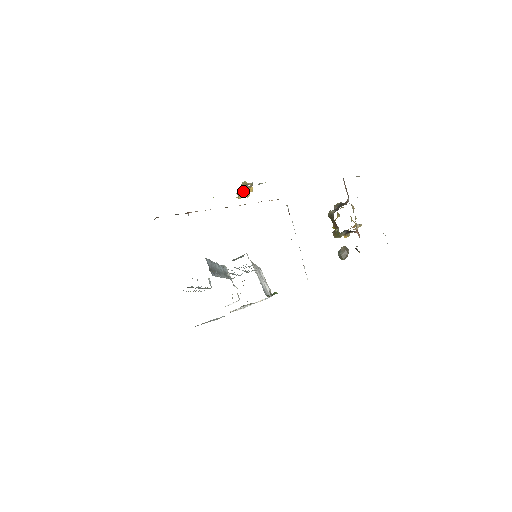
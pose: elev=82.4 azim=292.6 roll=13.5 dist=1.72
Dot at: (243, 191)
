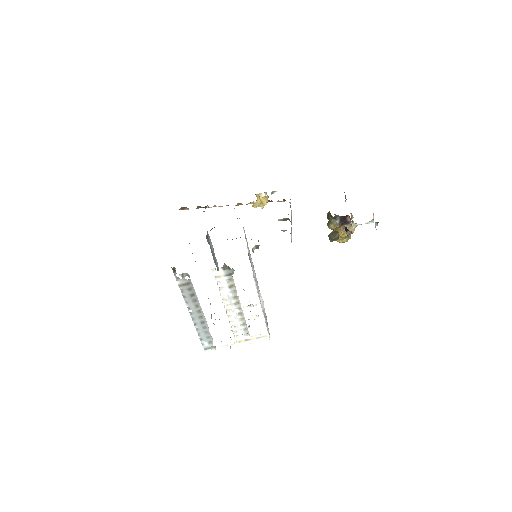
Dot at: (258, 199)
